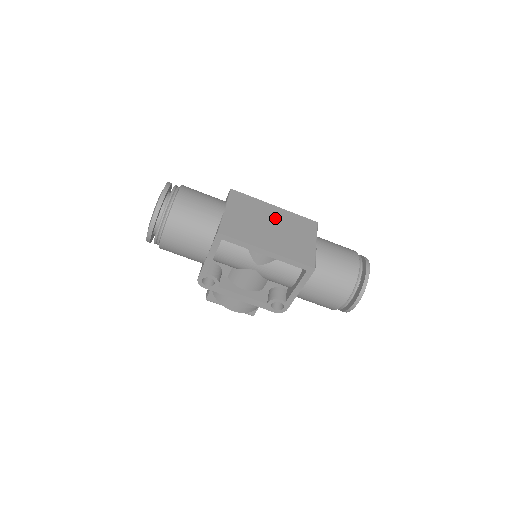
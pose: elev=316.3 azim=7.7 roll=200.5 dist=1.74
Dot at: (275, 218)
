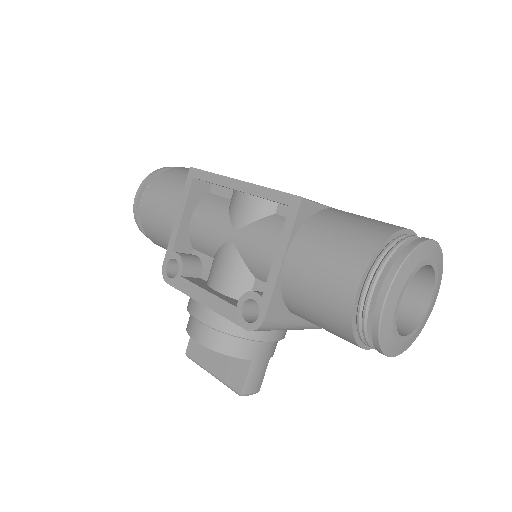
Dot at: occluded
